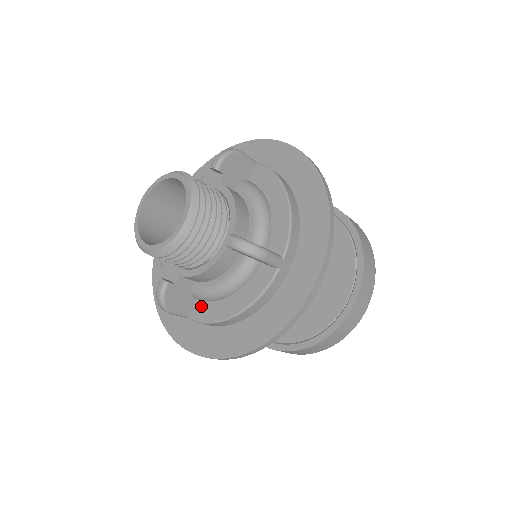
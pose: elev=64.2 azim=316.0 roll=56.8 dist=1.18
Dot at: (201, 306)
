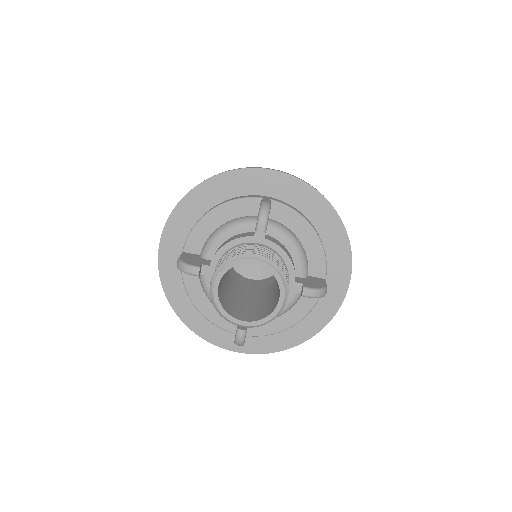
Dot at: occluded
